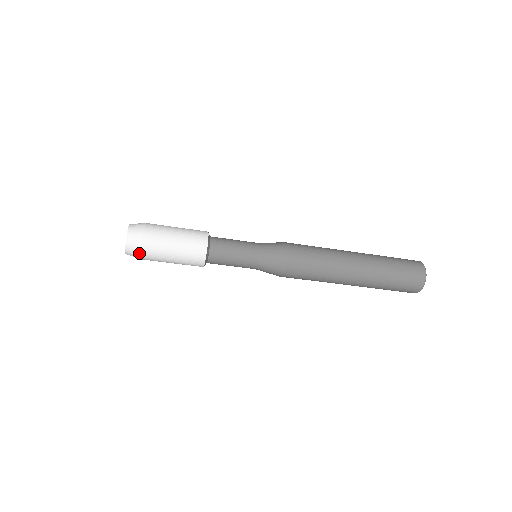
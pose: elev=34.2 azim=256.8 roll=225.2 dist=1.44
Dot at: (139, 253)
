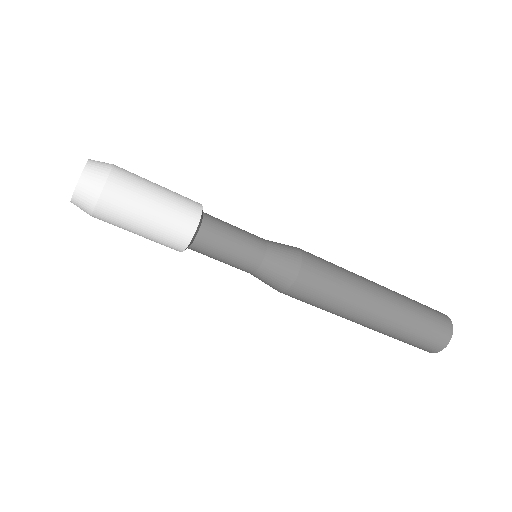
Dot at: (104, 181)
